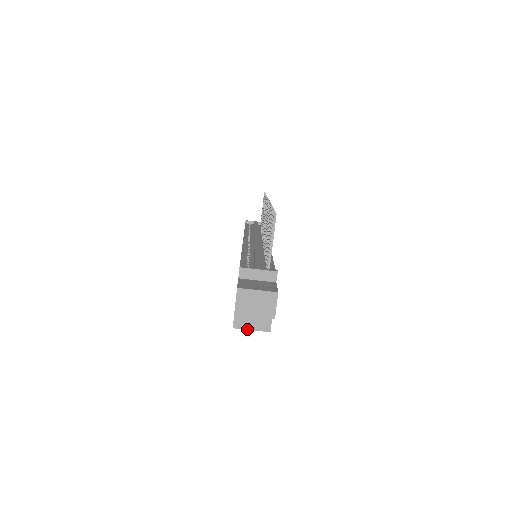
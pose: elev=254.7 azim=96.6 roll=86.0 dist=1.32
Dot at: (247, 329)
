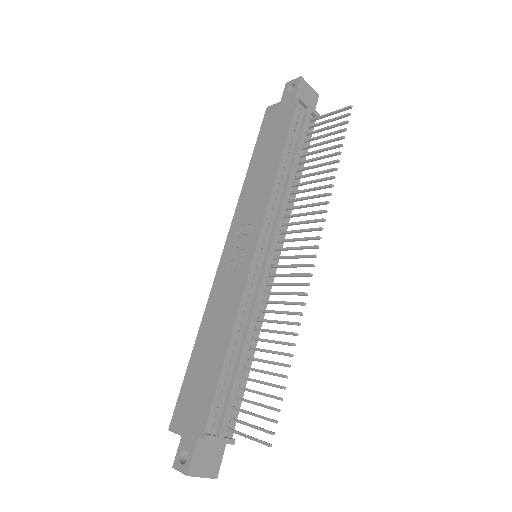
Dot at: occluded
